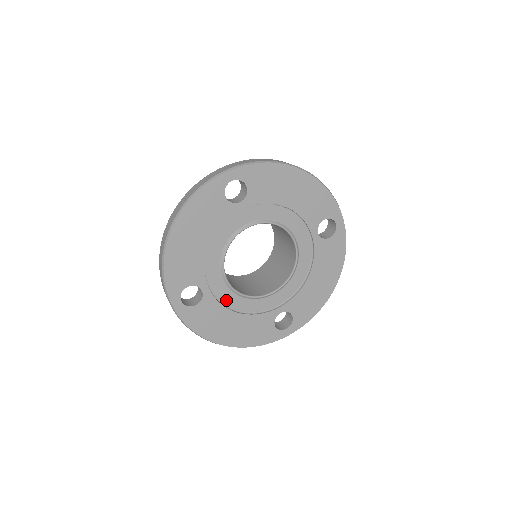
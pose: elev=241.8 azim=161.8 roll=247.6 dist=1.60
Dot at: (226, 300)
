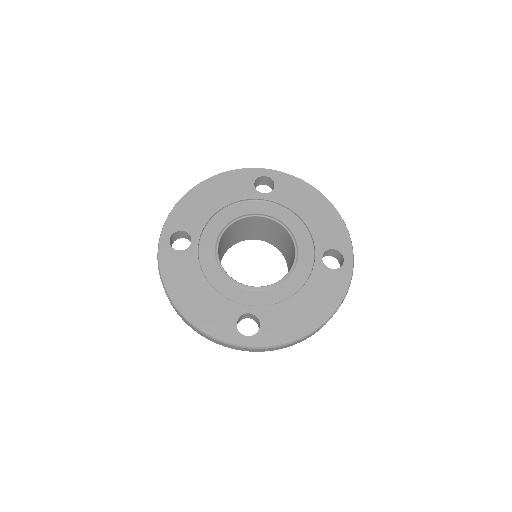
Dot at: (206, 266)
